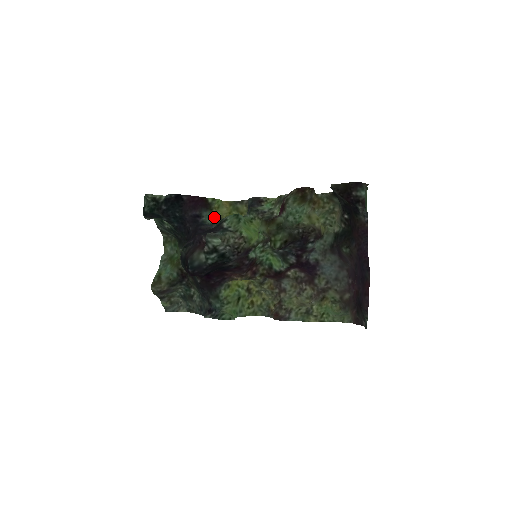
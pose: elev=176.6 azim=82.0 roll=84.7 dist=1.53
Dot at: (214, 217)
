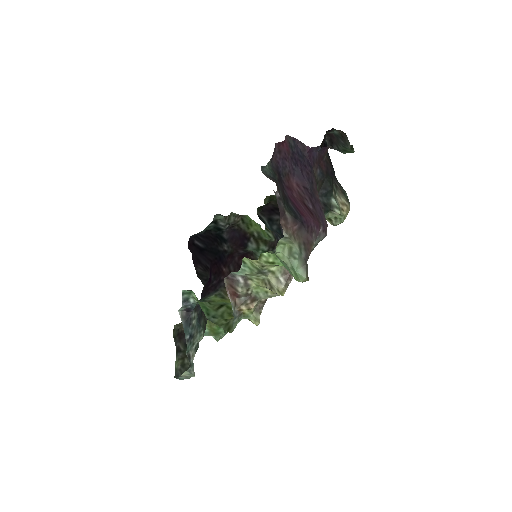
Dot at: occluded
